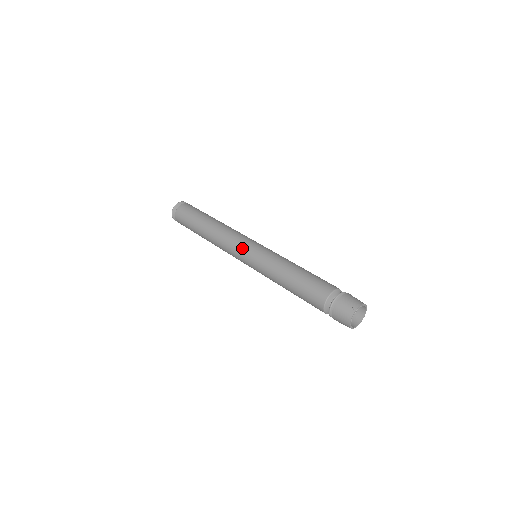
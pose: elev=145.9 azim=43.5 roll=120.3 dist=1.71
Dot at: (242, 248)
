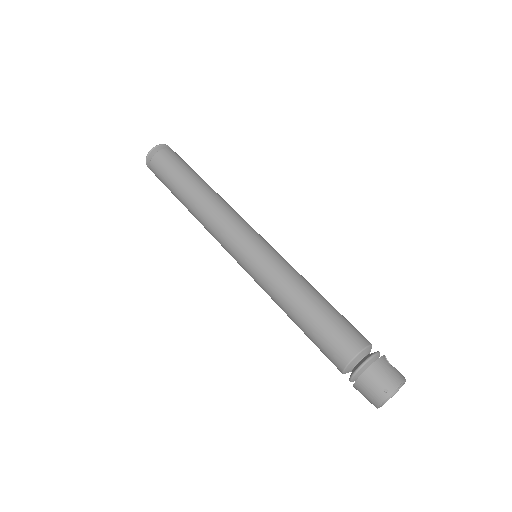
Dot at: (236, 245)
